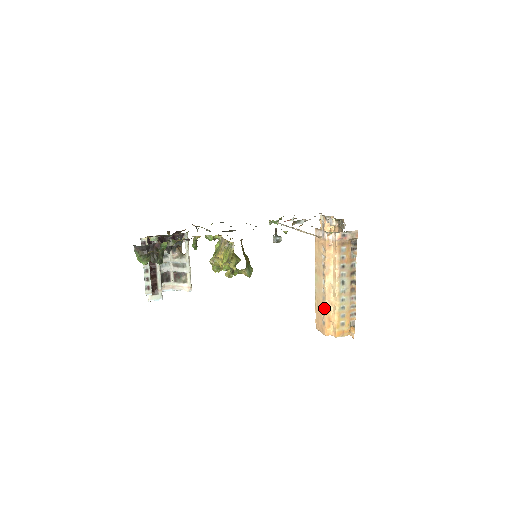
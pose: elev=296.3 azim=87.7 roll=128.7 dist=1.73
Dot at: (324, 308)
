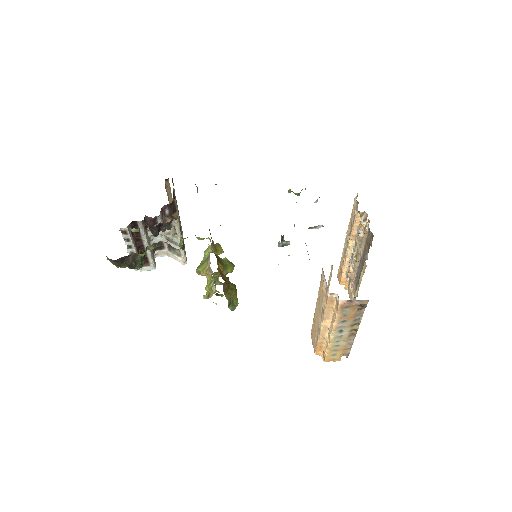
Dot at: (317, 338)
